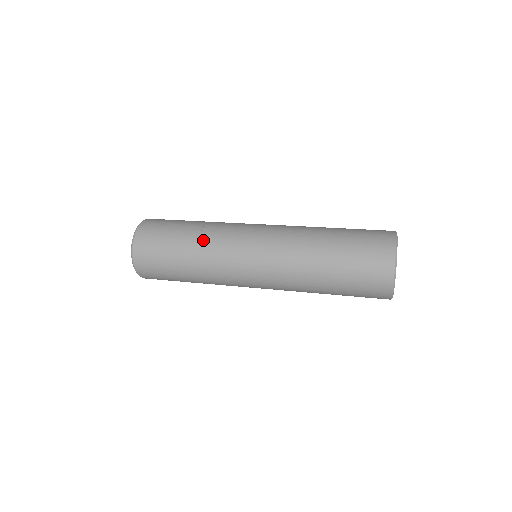
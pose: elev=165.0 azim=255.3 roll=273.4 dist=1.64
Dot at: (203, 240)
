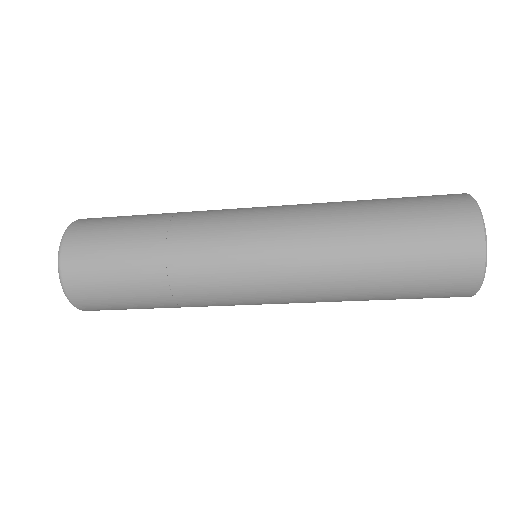
Dot at: occluded
